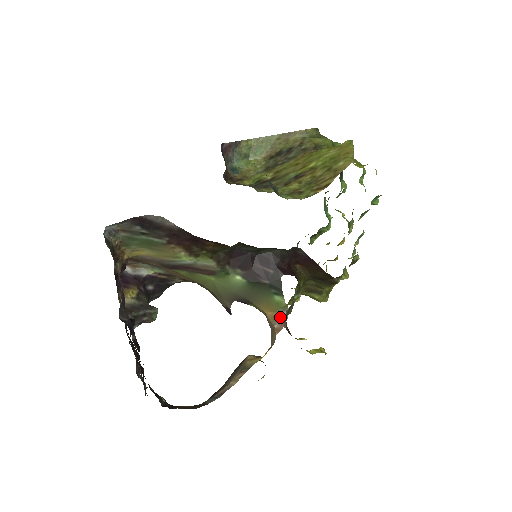
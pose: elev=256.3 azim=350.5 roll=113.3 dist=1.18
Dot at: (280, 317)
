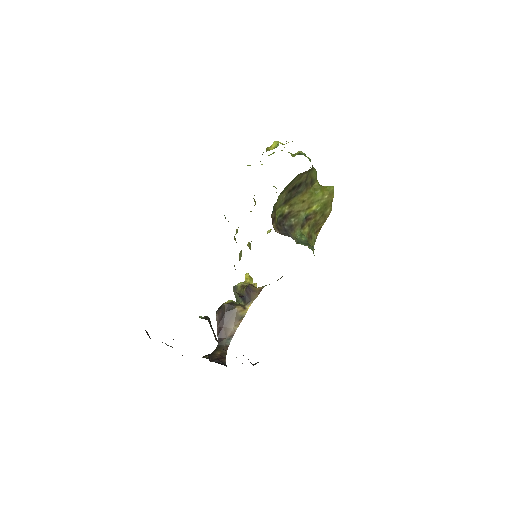
Dot at: occluded
